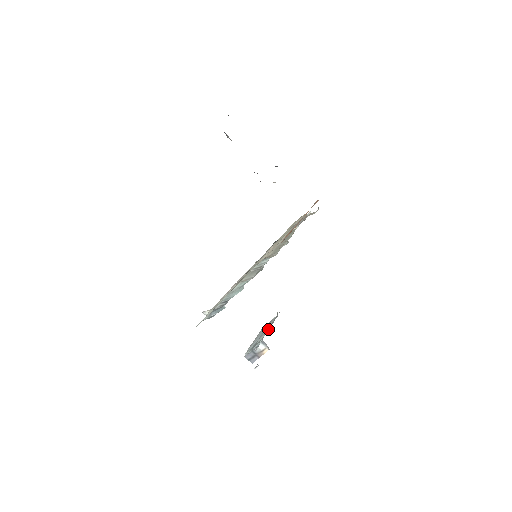
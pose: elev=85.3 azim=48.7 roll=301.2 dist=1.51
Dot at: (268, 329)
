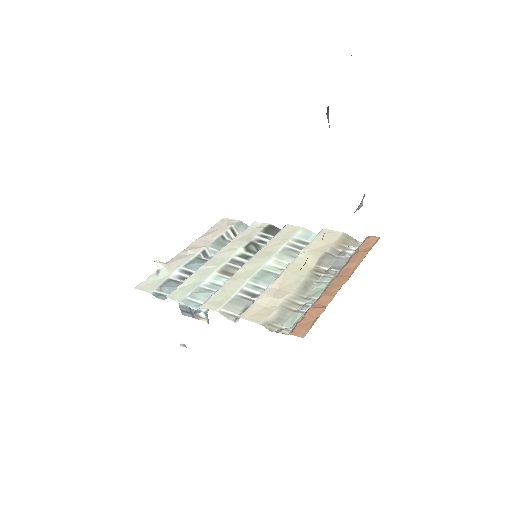
Dot at: occluded
